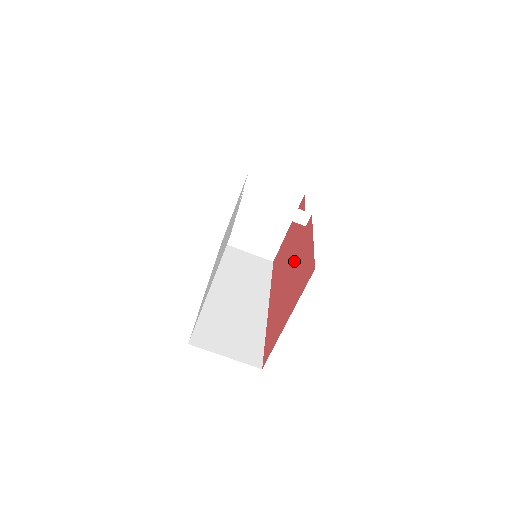
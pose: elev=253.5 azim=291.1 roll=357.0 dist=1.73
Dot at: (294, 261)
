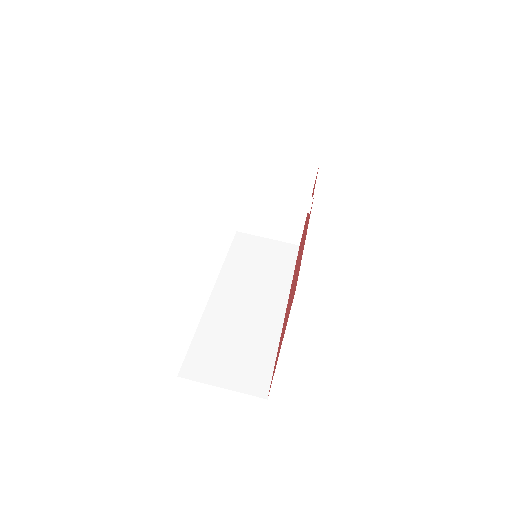
Dot at: occluded
